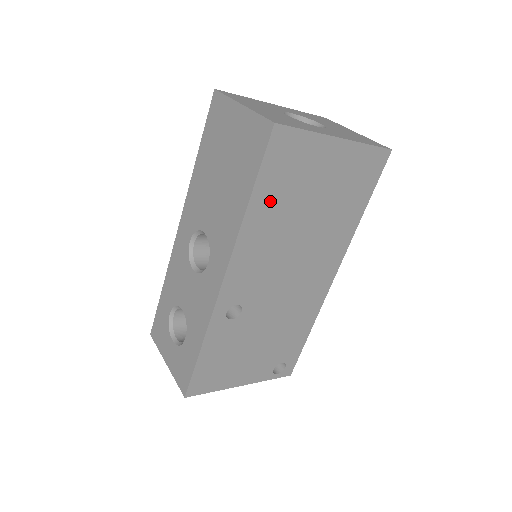
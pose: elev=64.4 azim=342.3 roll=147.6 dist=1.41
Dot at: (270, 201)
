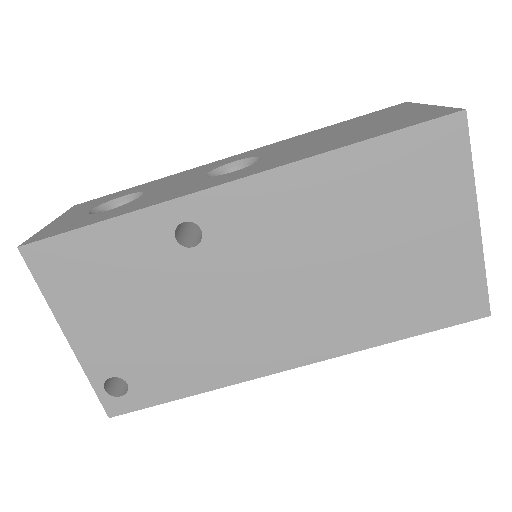
Dot at: (367, 176)
